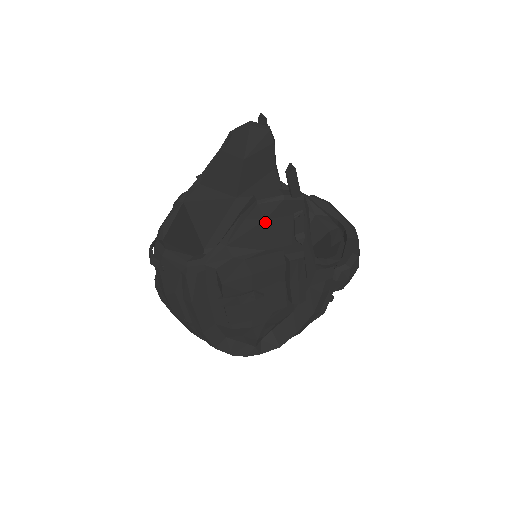
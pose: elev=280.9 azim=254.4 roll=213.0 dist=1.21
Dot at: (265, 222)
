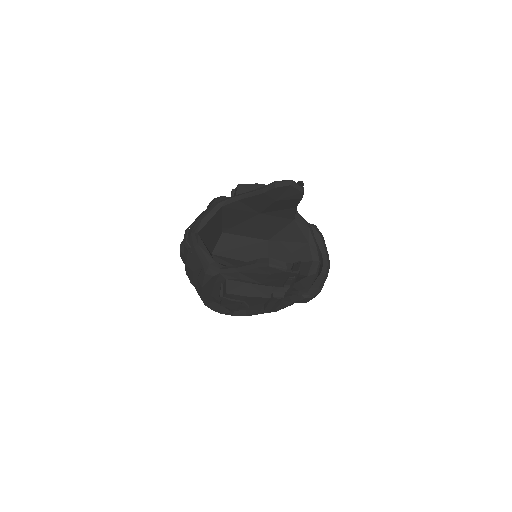
Dot at: (269, 275)
